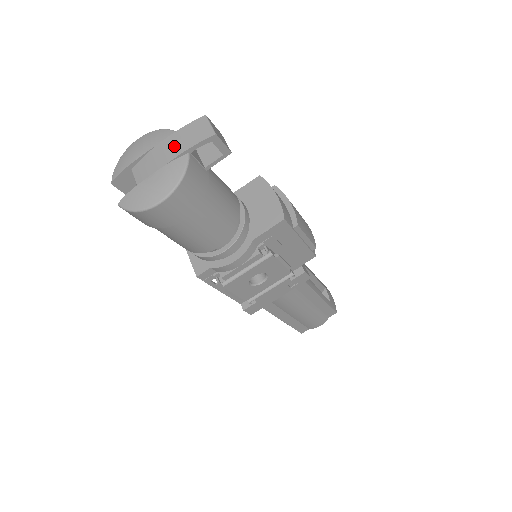
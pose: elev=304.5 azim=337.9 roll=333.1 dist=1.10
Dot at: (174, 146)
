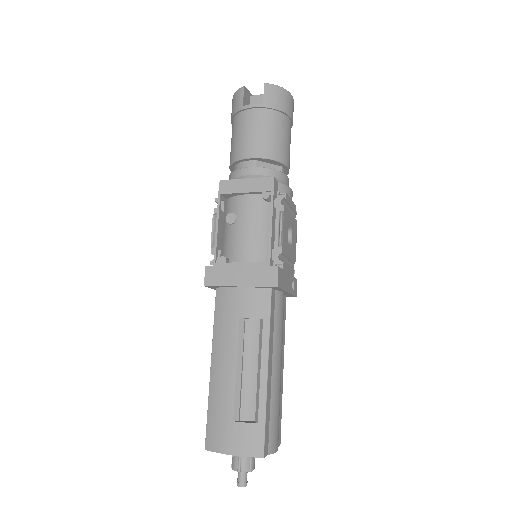
Dot at: occluded
